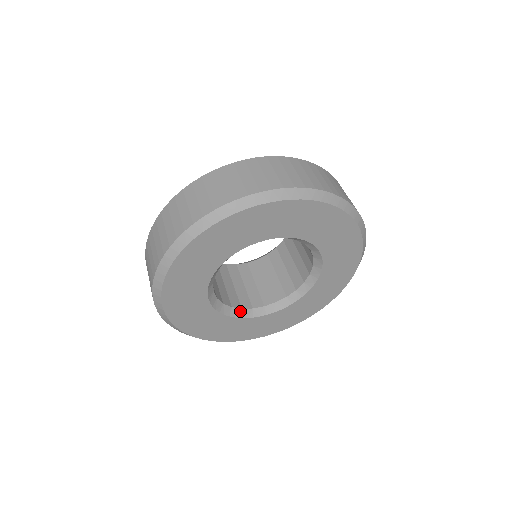
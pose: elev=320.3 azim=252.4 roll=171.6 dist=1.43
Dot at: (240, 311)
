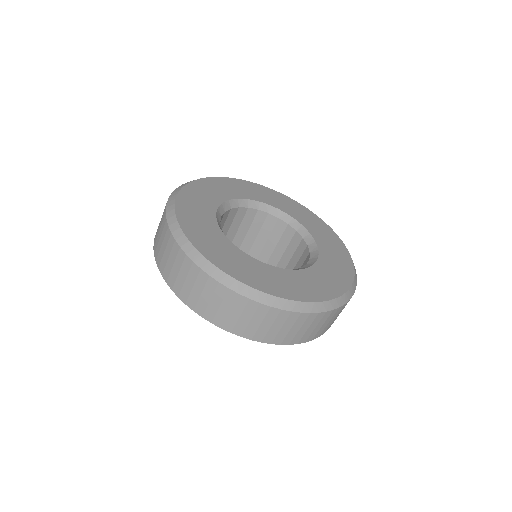
Dot at: occluded
